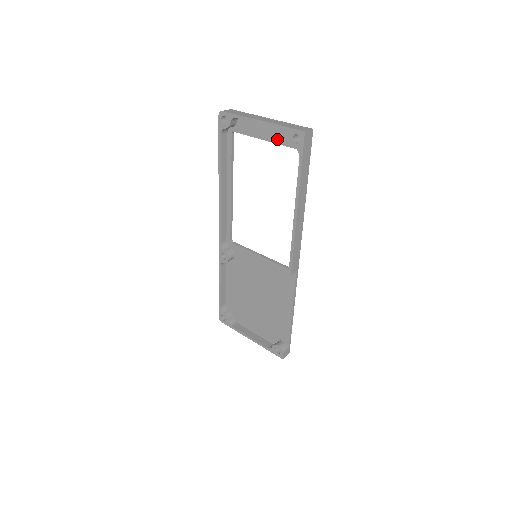
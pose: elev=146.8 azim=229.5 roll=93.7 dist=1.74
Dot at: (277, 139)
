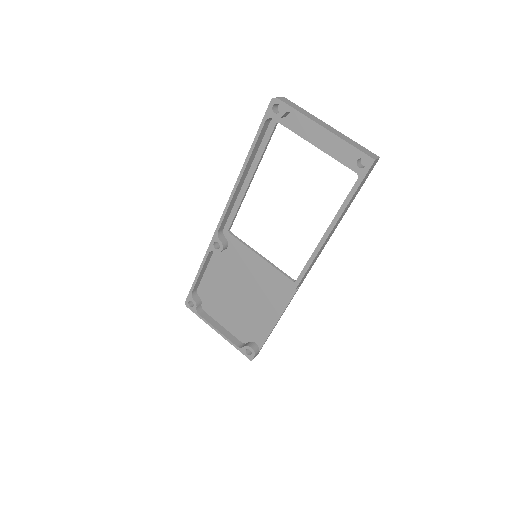
Dot at: (333, 151)
